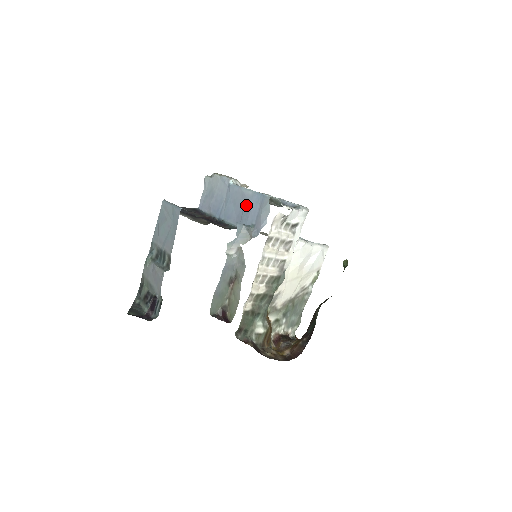
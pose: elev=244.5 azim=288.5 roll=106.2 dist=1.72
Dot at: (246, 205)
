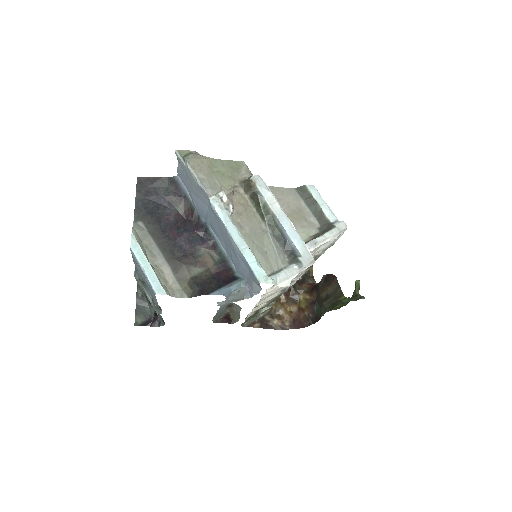
Dot at: (234, 253)
